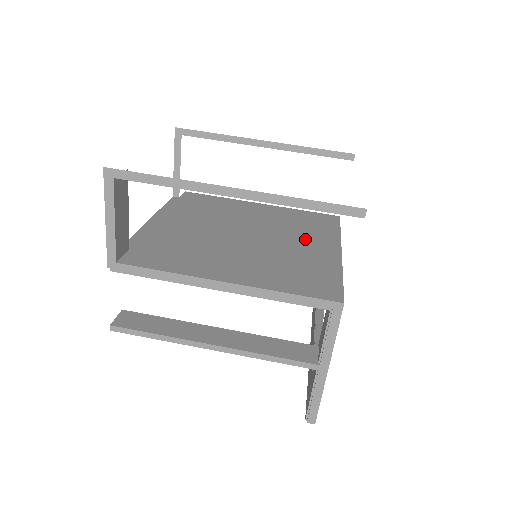
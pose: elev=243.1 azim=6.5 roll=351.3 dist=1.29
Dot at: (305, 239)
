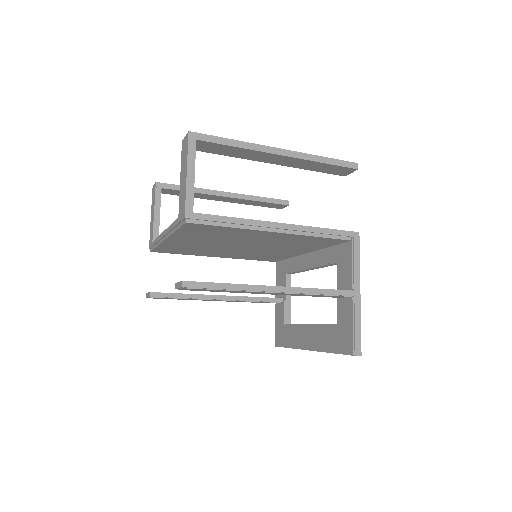
Dot at: occluded
